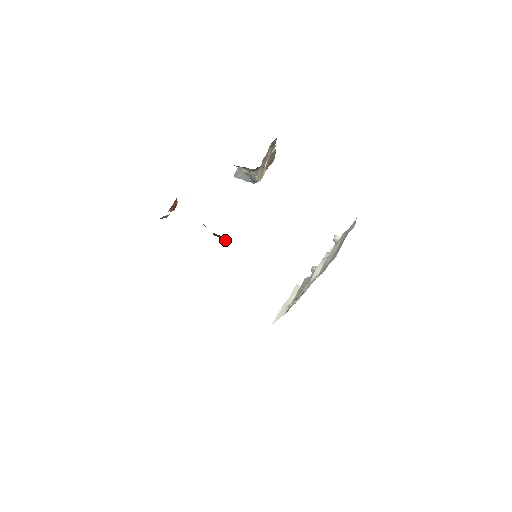
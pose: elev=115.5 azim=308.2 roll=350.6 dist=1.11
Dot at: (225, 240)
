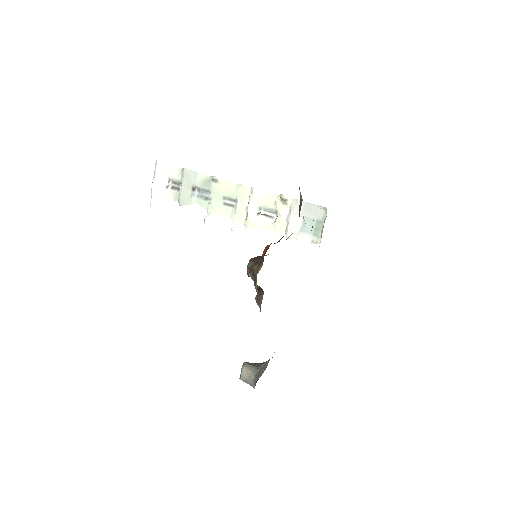
Dot at: occluded
